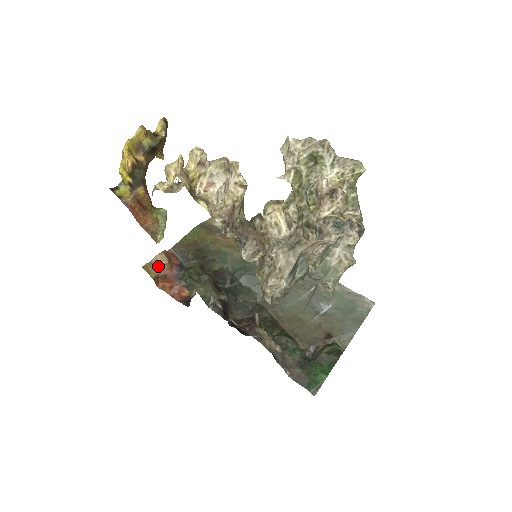
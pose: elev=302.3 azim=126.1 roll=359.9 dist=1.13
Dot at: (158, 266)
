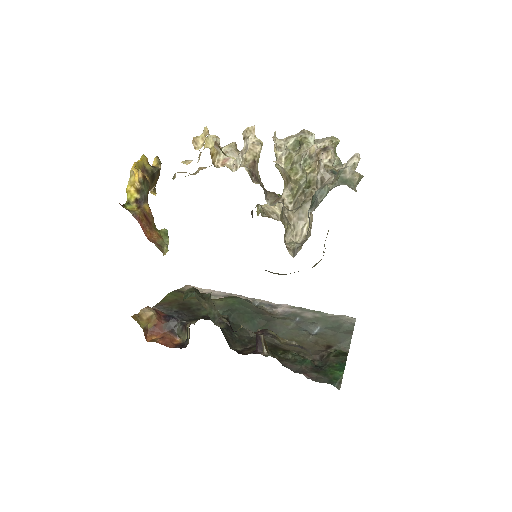
Dot at: (146, 317)
